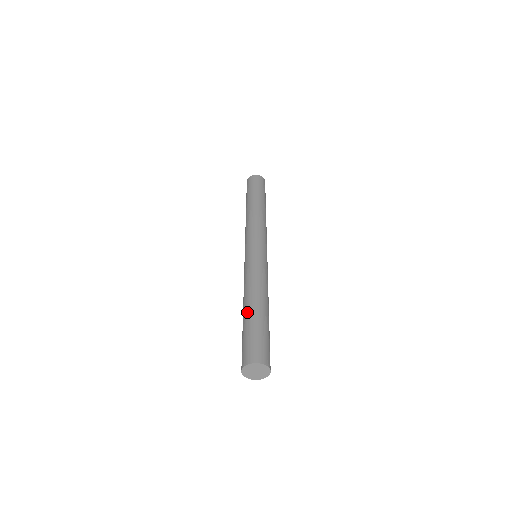
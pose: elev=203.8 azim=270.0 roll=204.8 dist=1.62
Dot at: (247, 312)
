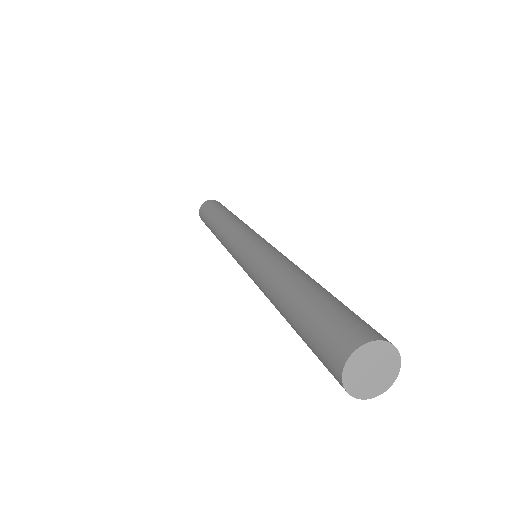
Dot at: (312, 284)
